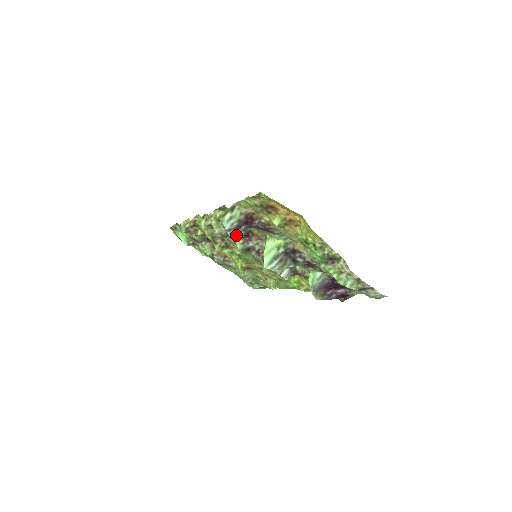
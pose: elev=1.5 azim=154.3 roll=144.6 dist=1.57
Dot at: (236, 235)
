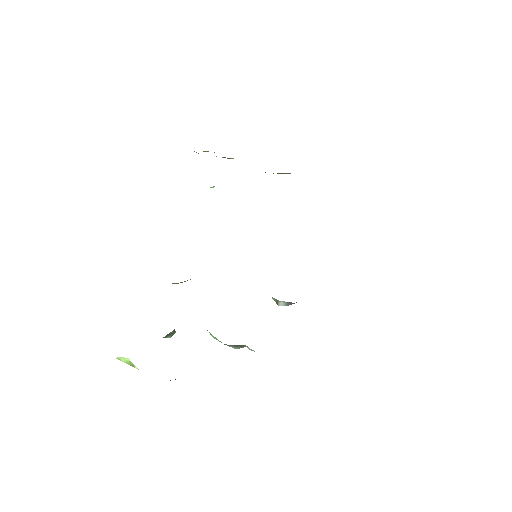
Dot at: occluded
